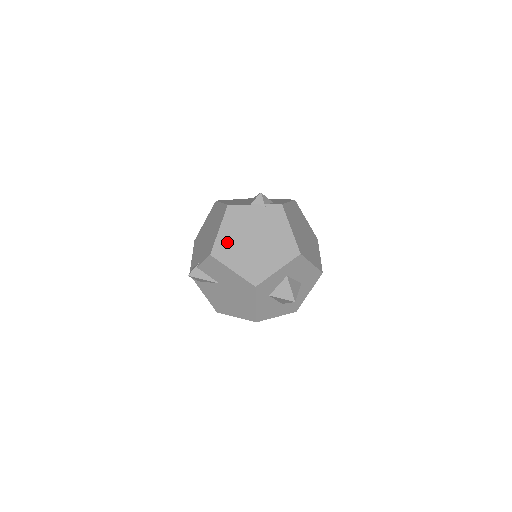
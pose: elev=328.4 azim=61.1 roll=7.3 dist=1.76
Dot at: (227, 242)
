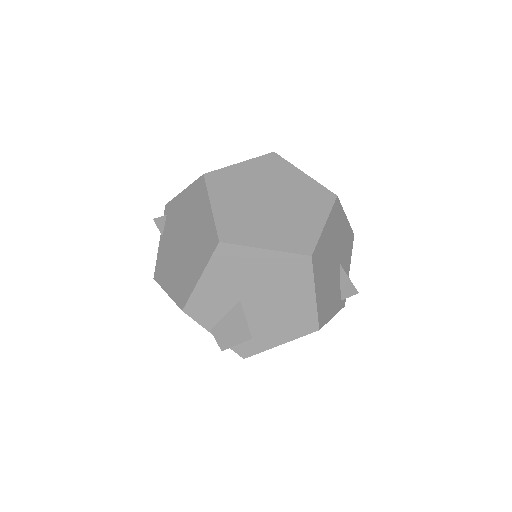
Dot at: occluded
